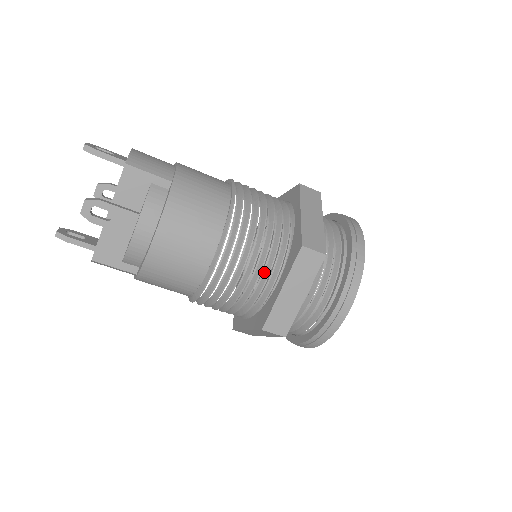
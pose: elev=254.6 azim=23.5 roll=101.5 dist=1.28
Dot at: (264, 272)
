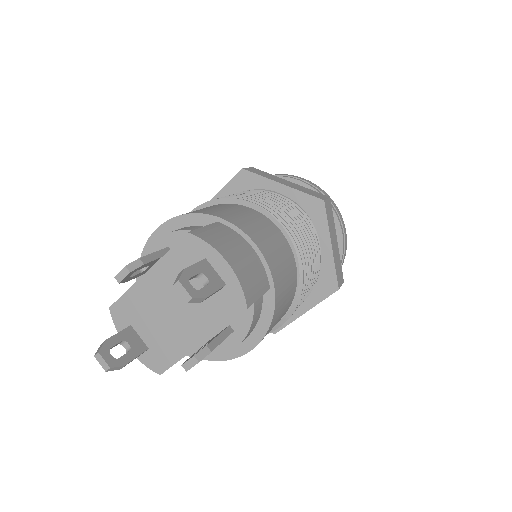
Dot at: occluded
